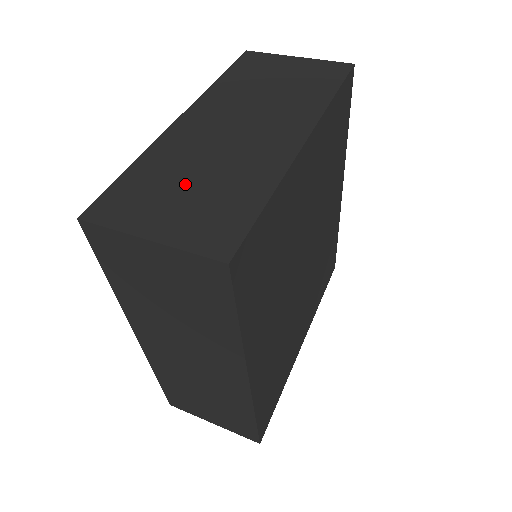
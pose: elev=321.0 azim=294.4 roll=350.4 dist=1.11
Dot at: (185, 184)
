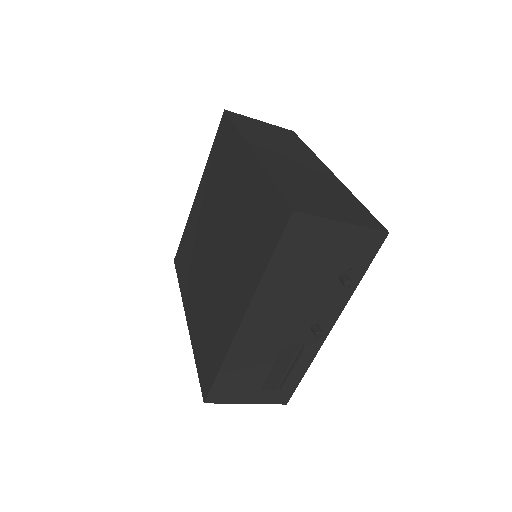
Dot at: occluded
